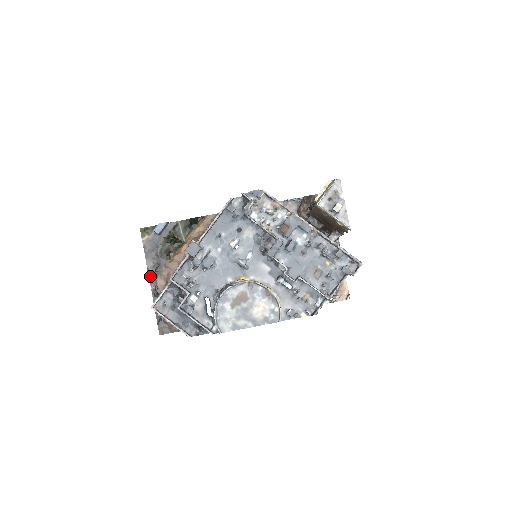
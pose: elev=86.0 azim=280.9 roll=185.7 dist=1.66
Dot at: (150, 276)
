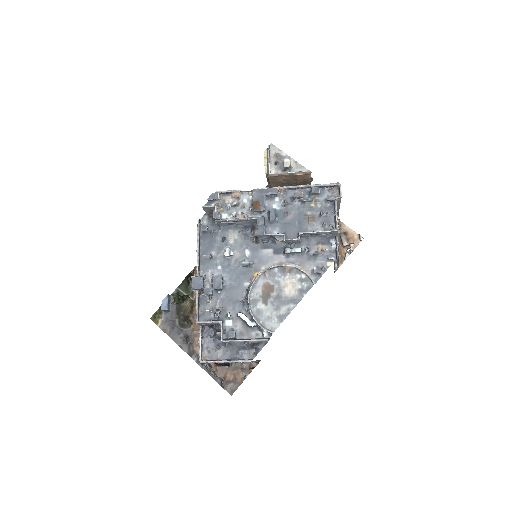
Dot at: (186, 351)
